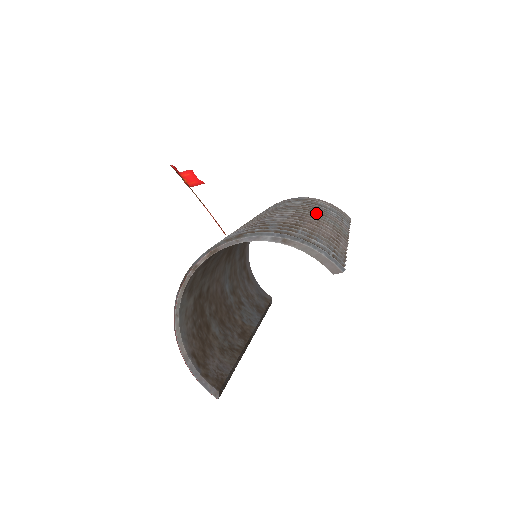
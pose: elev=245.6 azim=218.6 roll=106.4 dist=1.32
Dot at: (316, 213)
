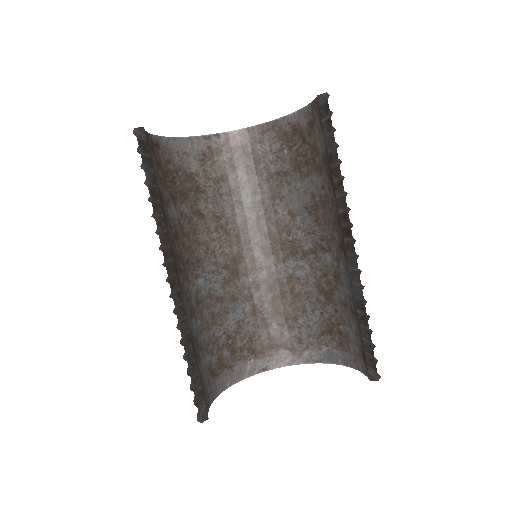
Dot at: occluded
